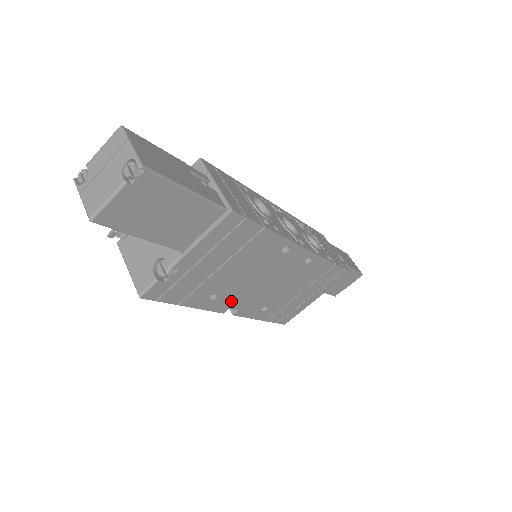
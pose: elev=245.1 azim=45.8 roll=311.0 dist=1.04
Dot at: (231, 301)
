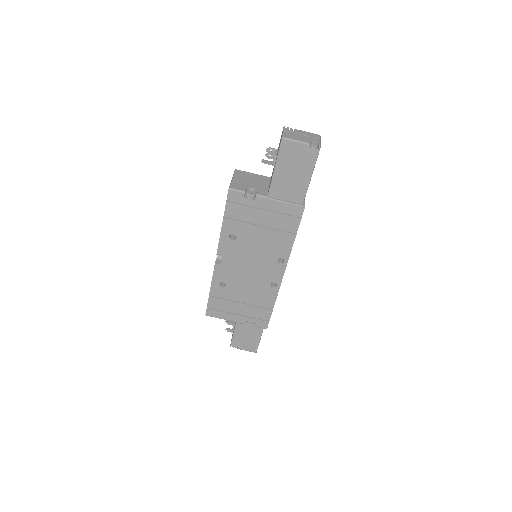
Dot at: (229, 253)
